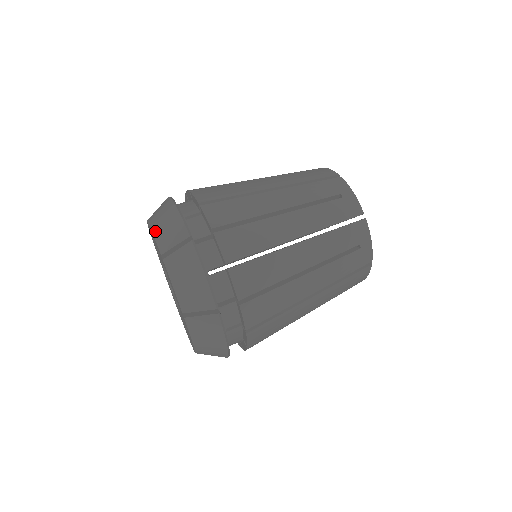
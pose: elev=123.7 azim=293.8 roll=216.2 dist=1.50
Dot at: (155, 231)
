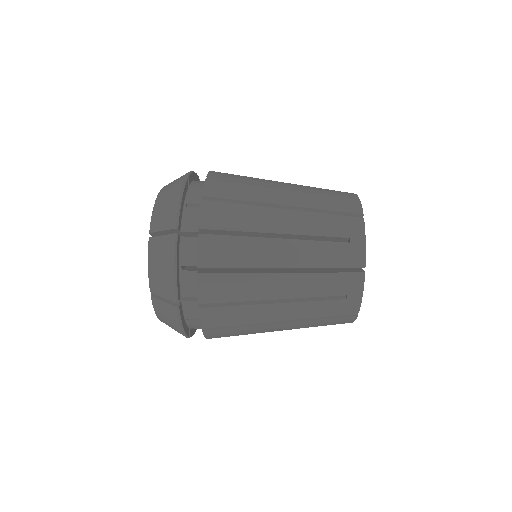
Dot at: occluded
